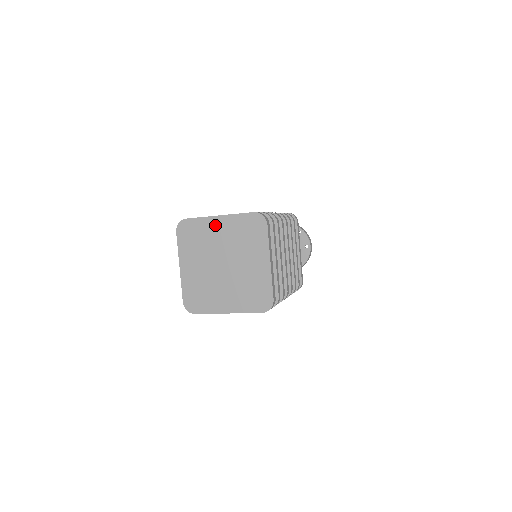
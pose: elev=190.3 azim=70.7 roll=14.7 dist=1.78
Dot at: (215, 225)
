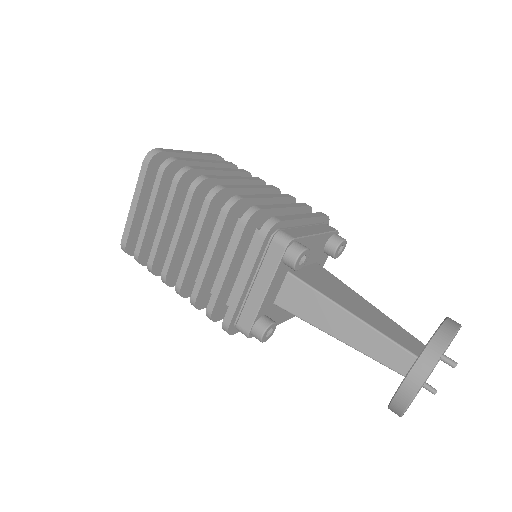
Dot at: occluded
